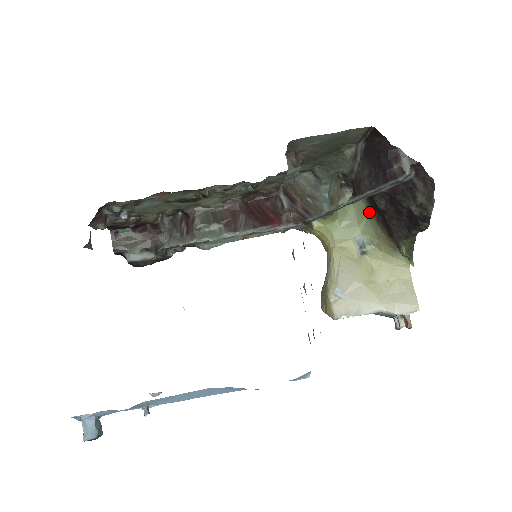
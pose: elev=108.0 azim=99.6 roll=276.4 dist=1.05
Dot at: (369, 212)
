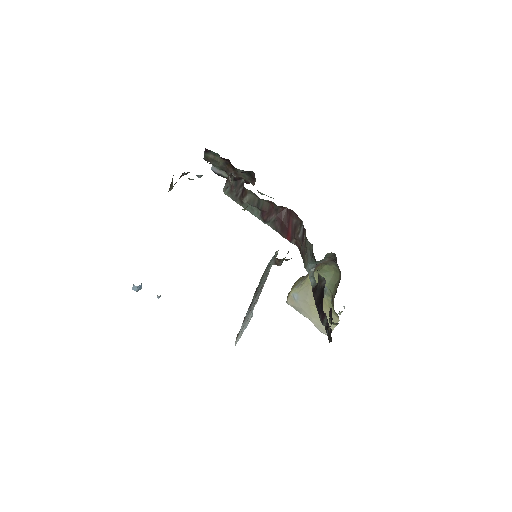
Dot at: (337, 285)
